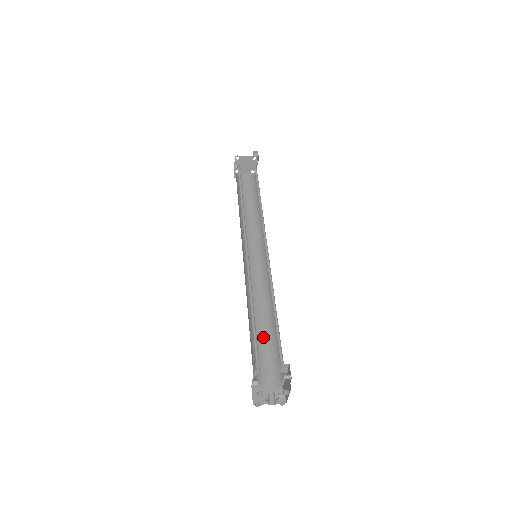
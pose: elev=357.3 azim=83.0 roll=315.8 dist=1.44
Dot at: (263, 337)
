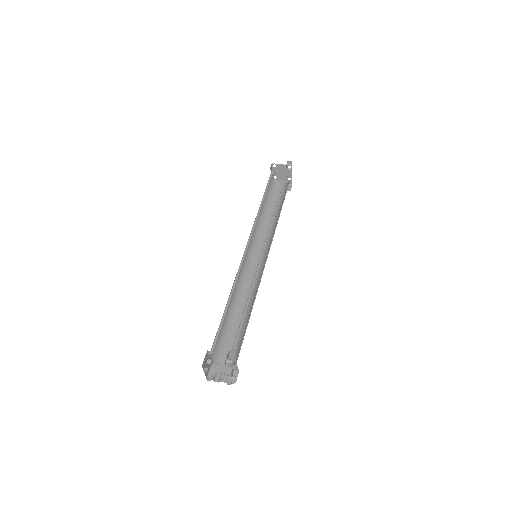
Dot at: (237, 326)
